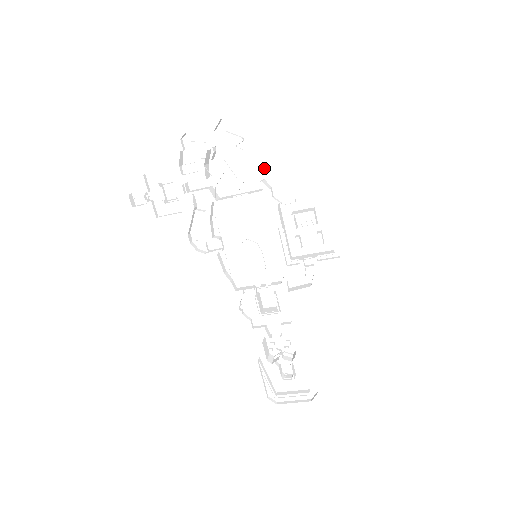
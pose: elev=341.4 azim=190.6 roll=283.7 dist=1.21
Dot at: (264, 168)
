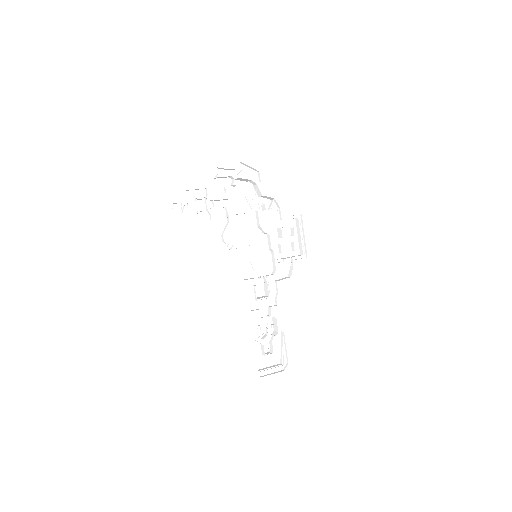
Dot at: (263, 198)
